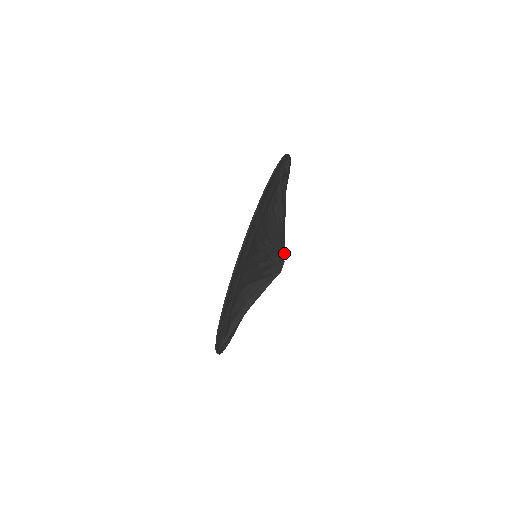
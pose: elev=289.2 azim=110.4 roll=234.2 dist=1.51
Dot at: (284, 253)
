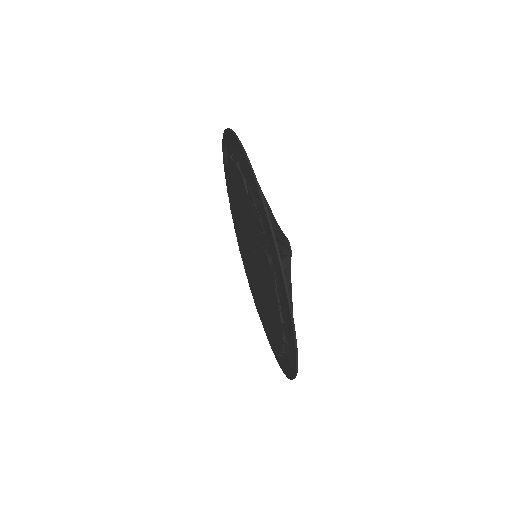
Dot at: occluded
